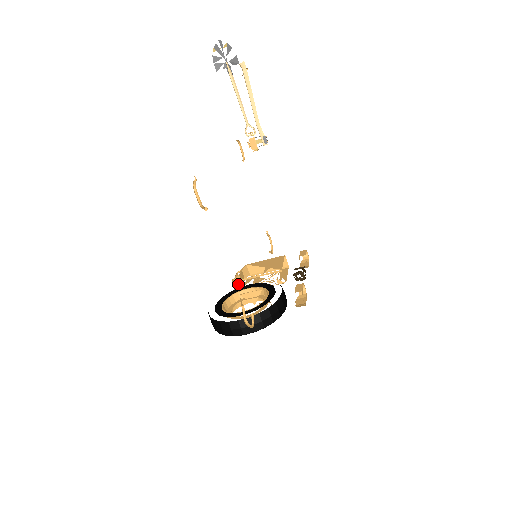
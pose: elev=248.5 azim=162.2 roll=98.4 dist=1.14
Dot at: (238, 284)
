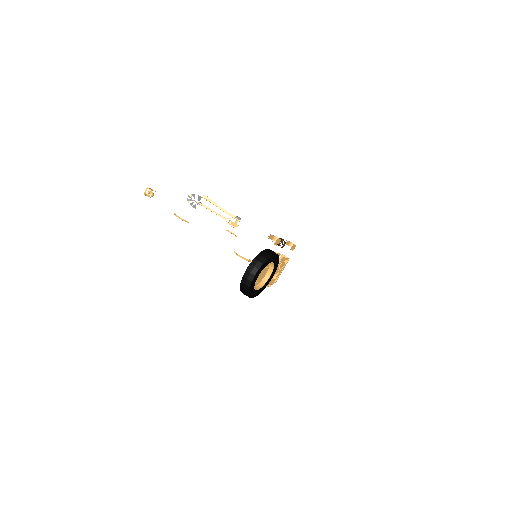
Dot at: occluded
